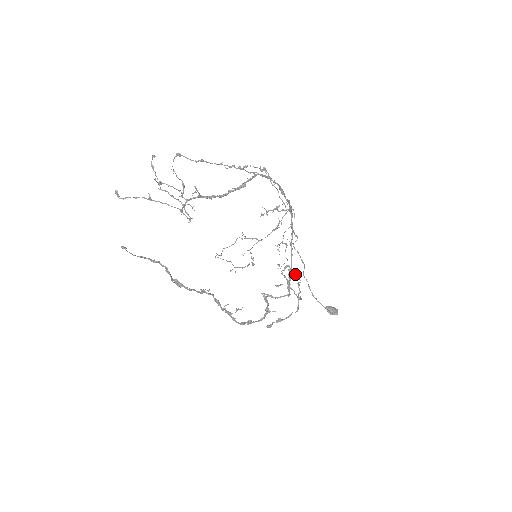
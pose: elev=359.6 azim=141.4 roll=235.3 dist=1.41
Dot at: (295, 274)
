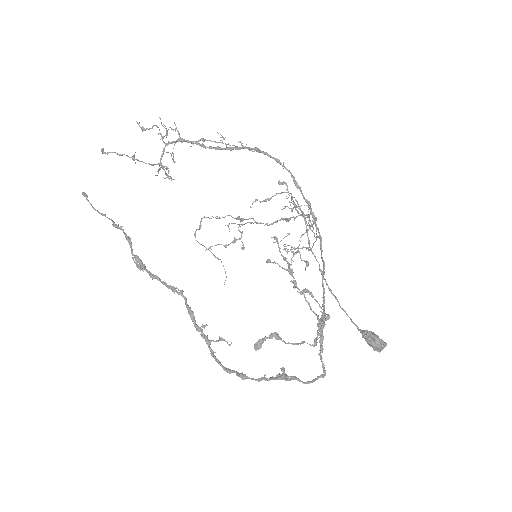
Dot at: occluded
